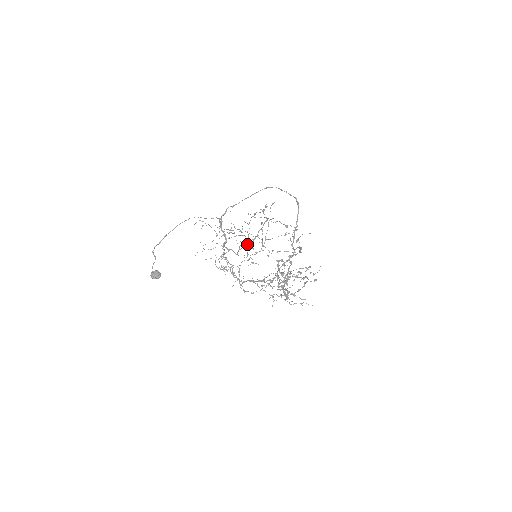
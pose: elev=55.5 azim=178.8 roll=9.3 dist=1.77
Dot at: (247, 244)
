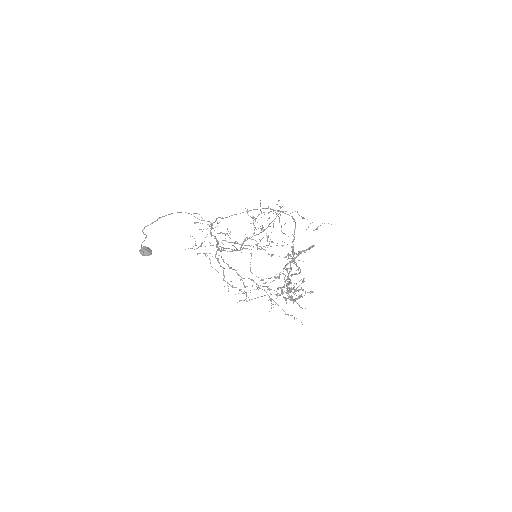
Dot at: occluded
